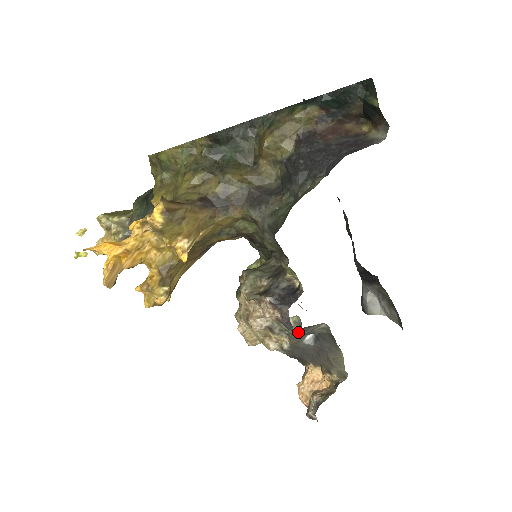
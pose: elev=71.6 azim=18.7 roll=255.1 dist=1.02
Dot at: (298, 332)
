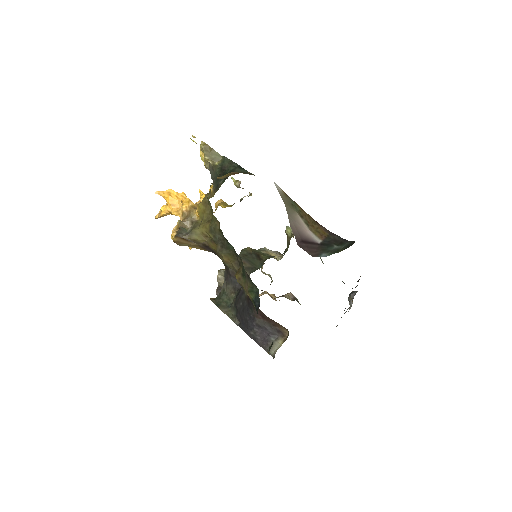
Dot at: occluded
